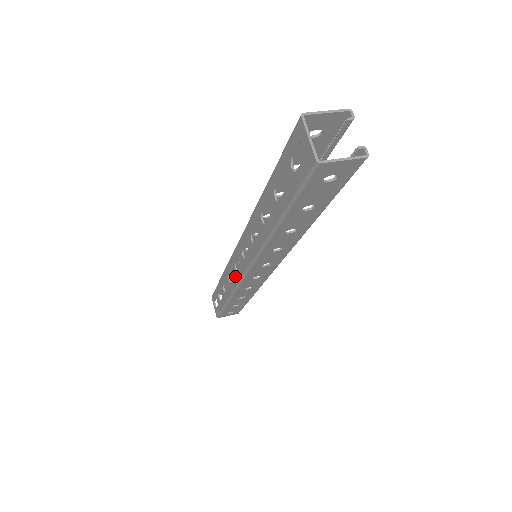
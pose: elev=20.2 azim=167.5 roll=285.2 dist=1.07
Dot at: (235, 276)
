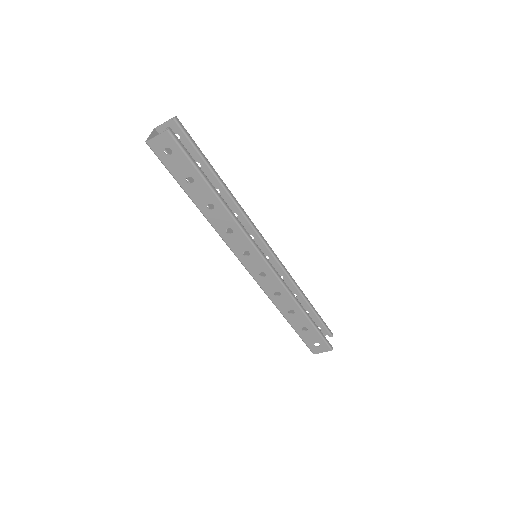
Dot at: occluded
